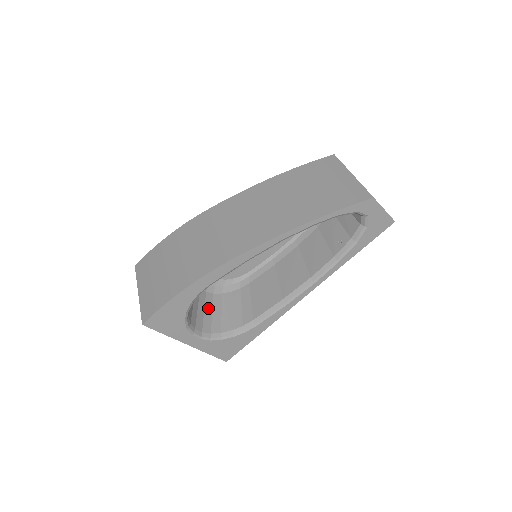
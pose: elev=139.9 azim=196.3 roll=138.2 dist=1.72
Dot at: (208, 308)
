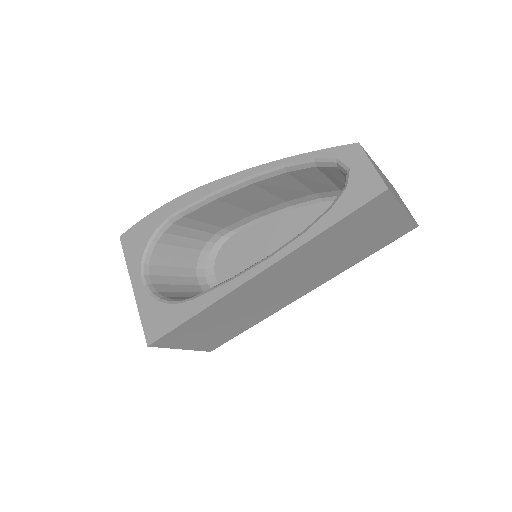
Dot at: (183, 288)
